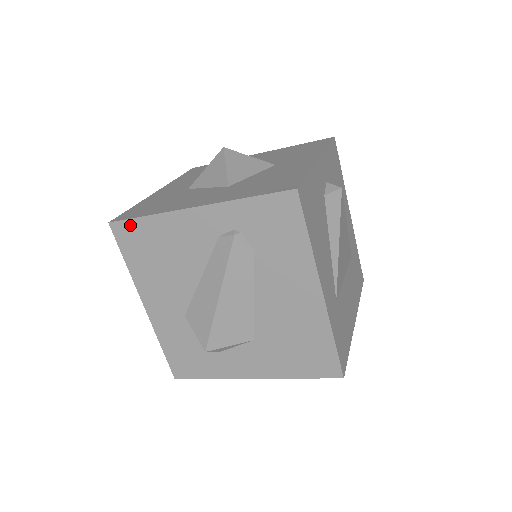
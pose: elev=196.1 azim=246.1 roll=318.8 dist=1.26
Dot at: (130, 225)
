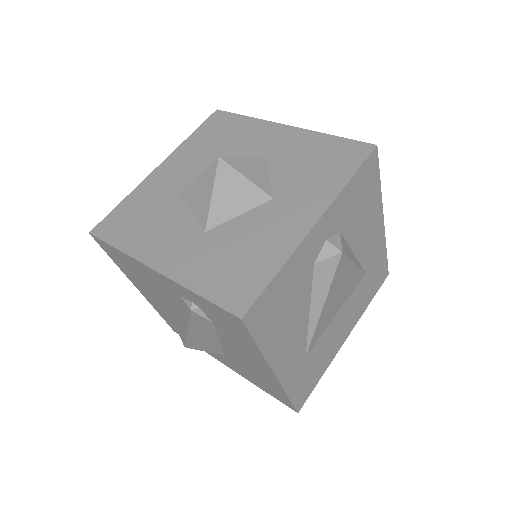
Dot at: (107, 245)
